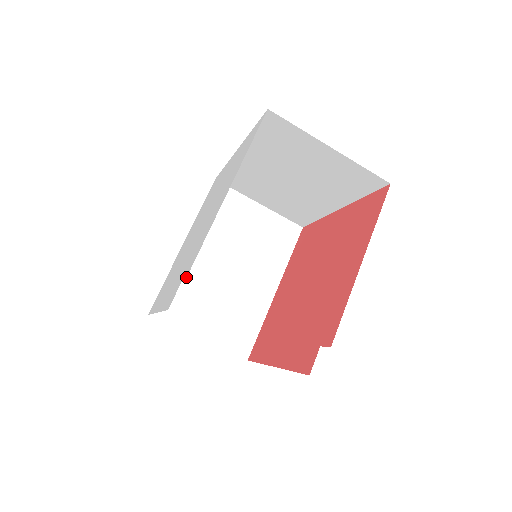
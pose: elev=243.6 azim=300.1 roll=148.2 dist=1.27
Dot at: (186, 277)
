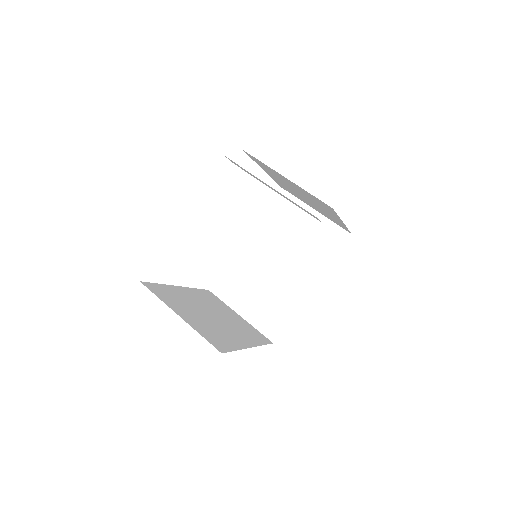
Dot at: (177, 294)
